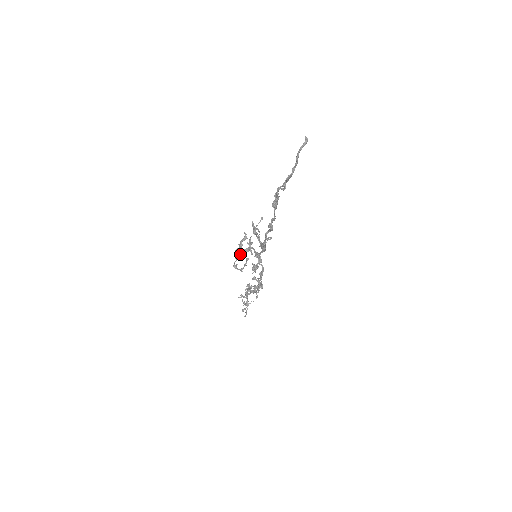
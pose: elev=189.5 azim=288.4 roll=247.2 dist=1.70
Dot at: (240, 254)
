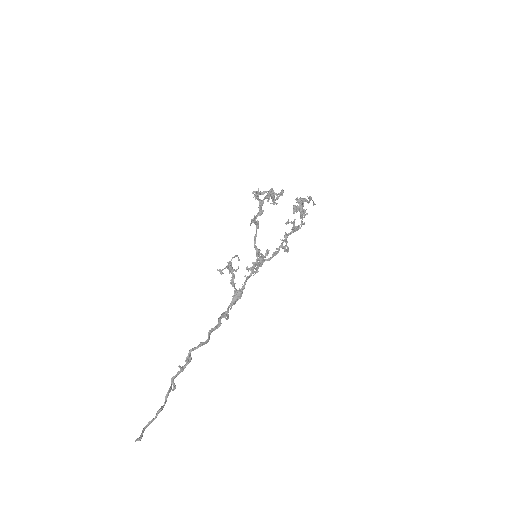
Dot at: occluded
